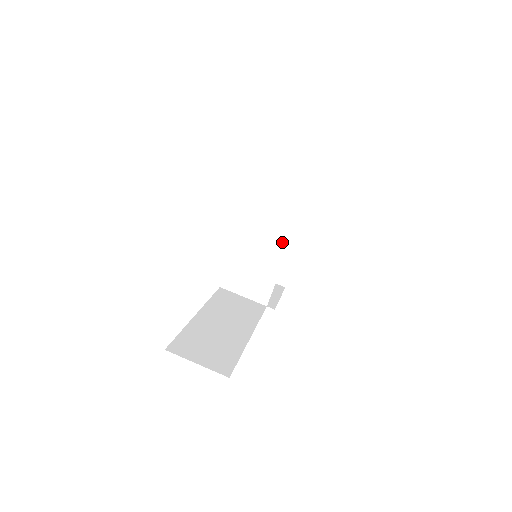
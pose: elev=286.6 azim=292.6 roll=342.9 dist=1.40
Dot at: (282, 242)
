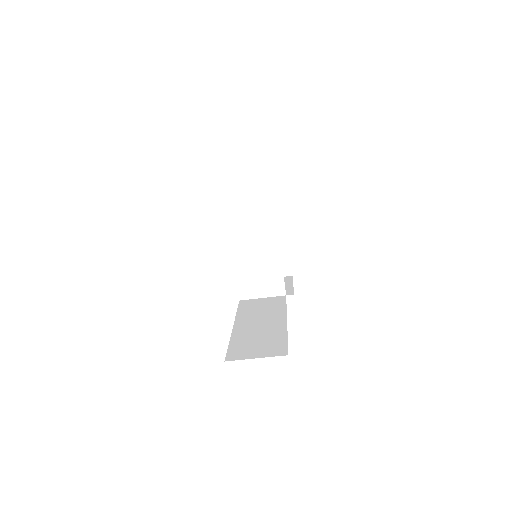
Dot at: (271, 235)
